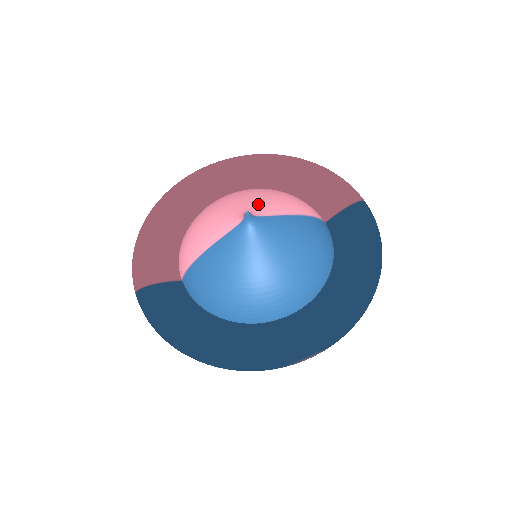
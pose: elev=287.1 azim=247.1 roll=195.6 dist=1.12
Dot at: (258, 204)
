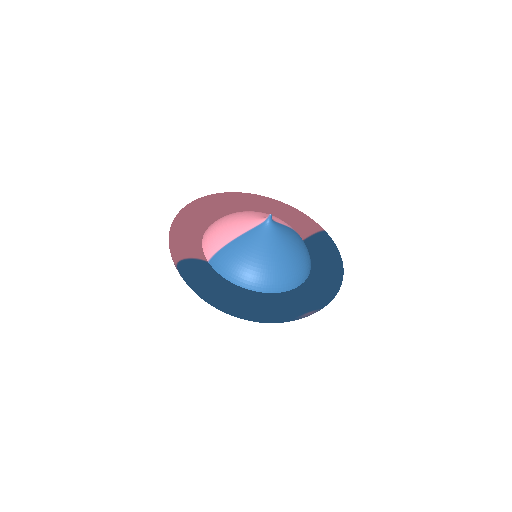
Dot at: occluded
